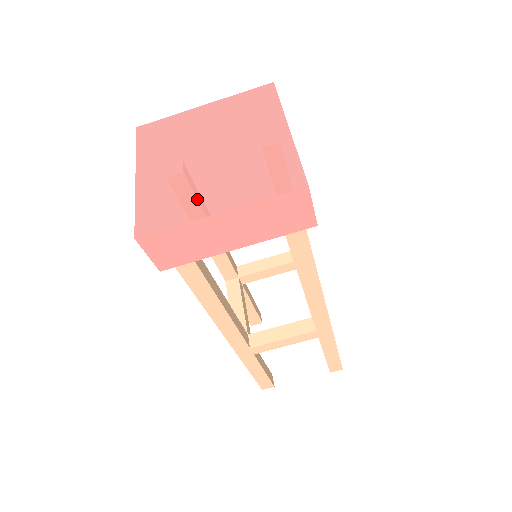
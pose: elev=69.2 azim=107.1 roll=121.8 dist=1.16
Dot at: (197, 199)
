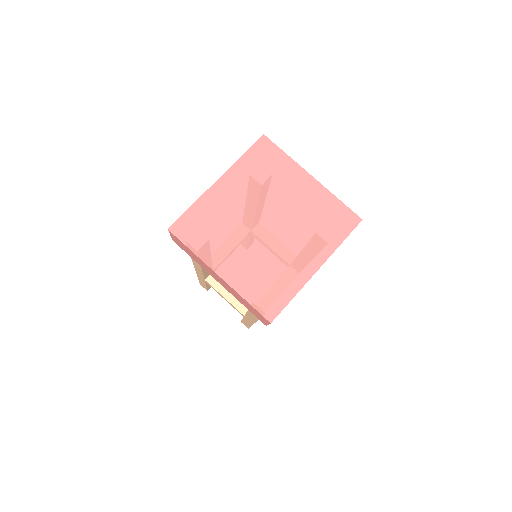
Dot at: (221, 249)
